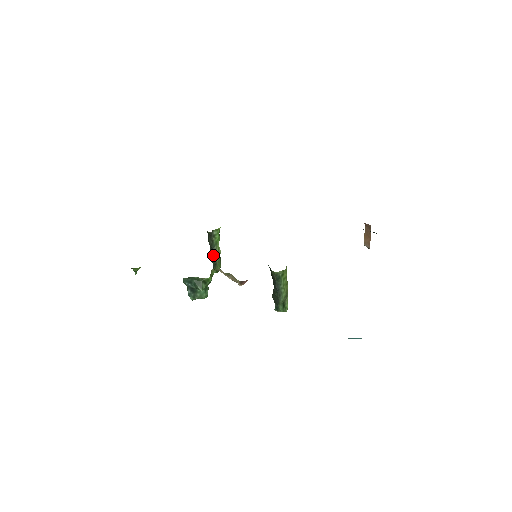
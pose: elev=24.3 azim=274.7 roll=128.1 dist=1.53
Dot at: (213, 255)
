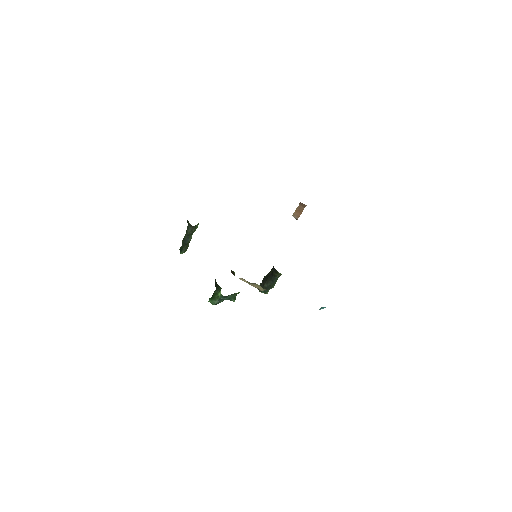
Dot at: (187, 242)
